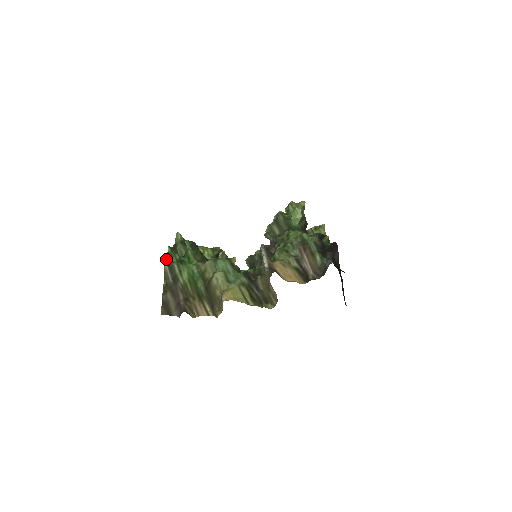
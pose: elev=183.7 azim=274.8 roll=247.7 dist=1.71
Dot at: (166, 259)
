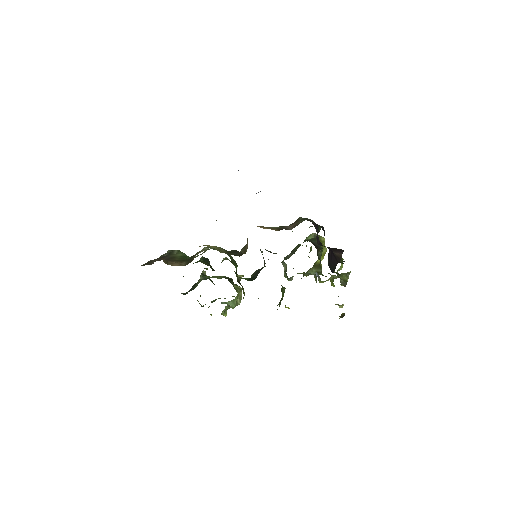
Dot at: occluded
